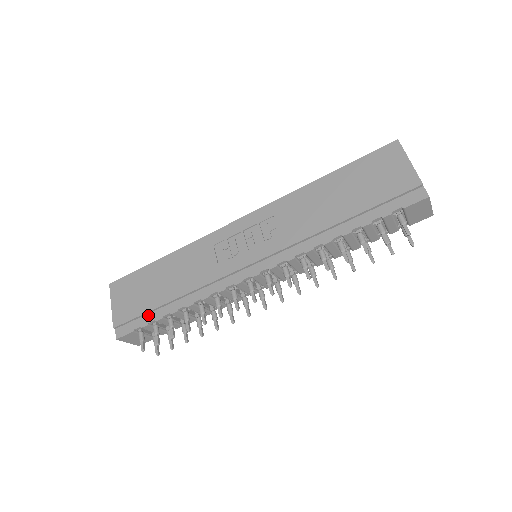
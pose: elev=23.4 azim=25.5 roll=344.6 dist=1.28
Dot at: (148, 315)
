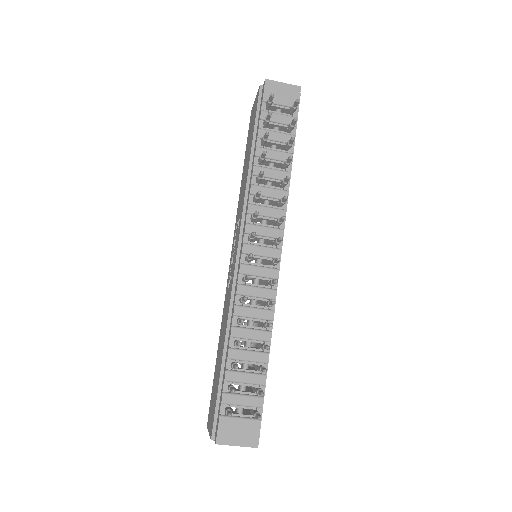
Dot at: (221, 389)
